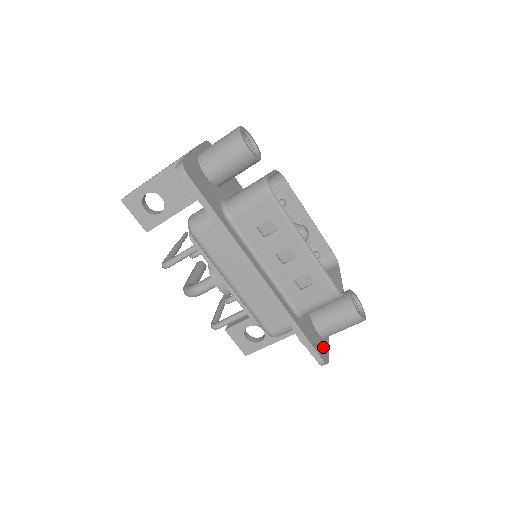
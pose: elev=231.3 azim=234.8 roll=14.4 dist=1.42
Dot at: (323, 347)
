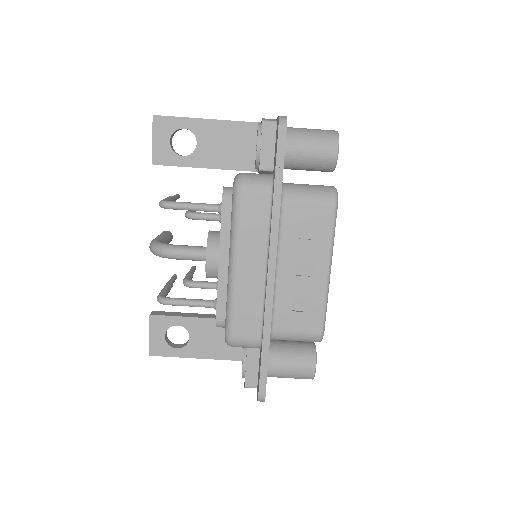
Dot at: occluded
